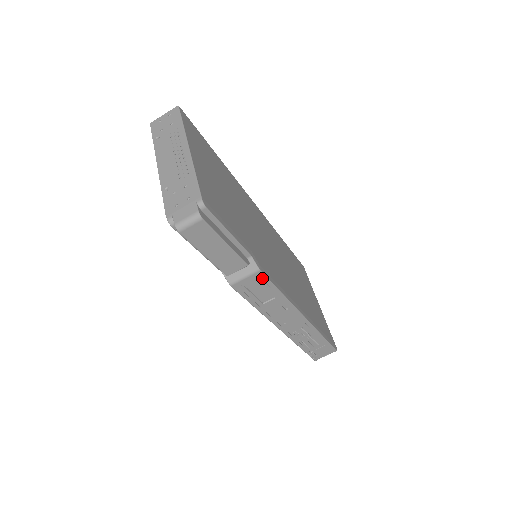
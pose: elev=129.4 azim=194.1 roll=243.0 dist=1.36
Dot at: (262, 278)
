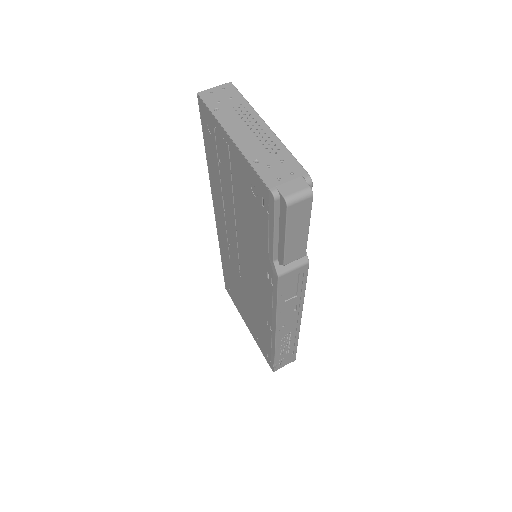
Dot at: (304, 272)
